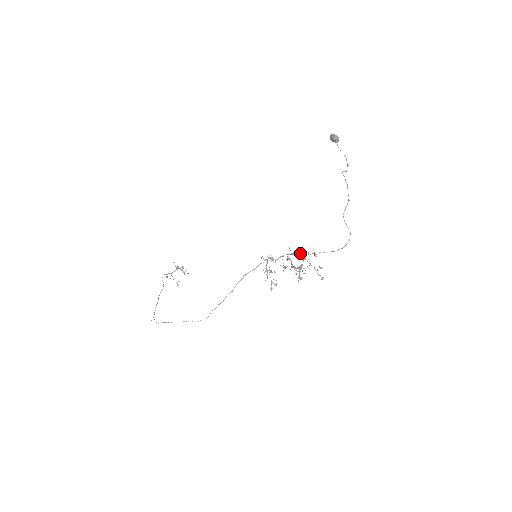
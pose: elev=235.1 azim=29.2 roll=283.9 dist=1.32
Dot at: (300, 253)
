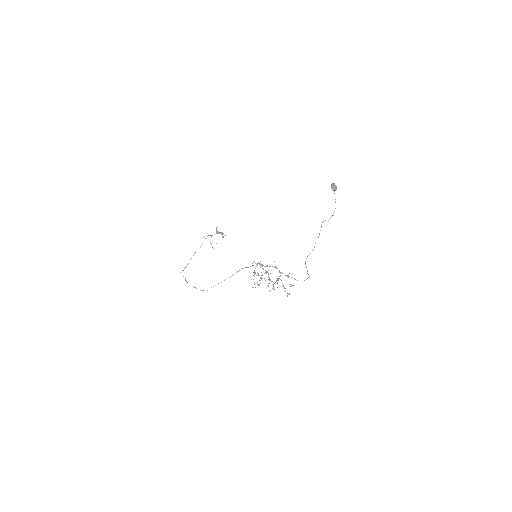
Dot at: (279, 270)
